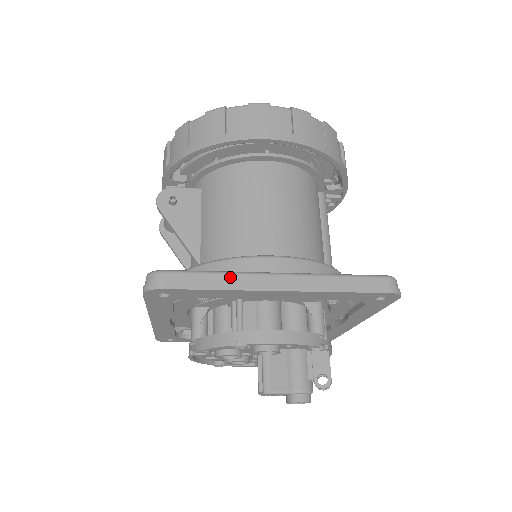
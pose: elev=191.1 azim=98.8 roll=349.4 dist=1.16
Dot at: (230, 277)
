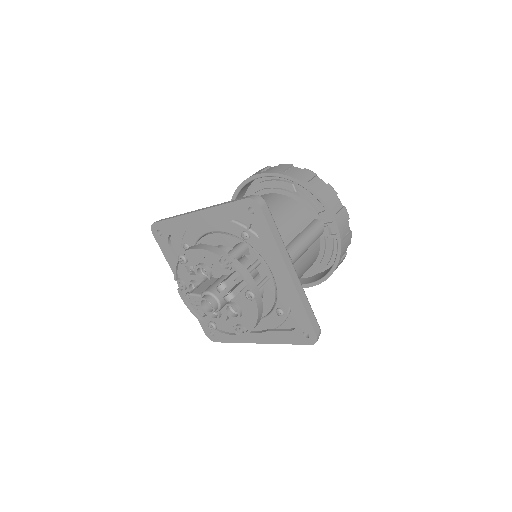
Dot at: occluded
